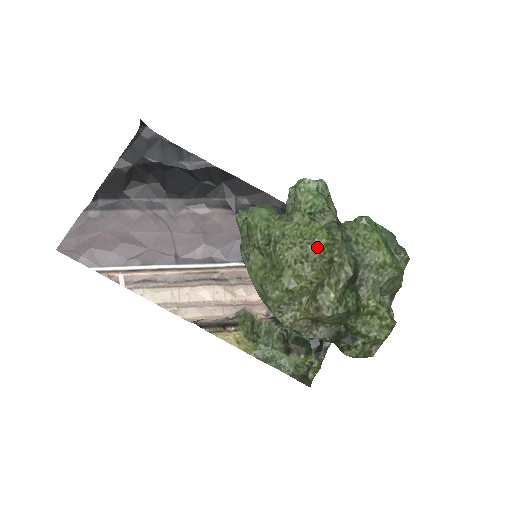
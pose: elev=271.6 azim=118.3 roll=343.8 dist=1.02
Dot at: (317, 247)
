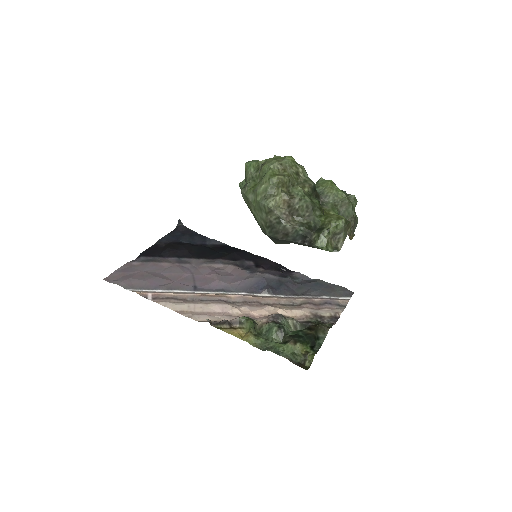
Dot at: (287, 161)
